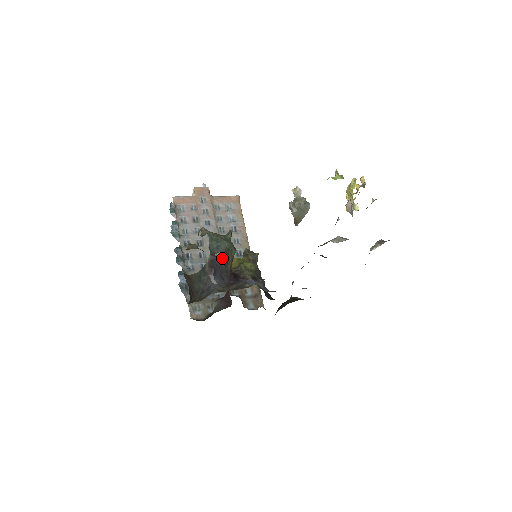
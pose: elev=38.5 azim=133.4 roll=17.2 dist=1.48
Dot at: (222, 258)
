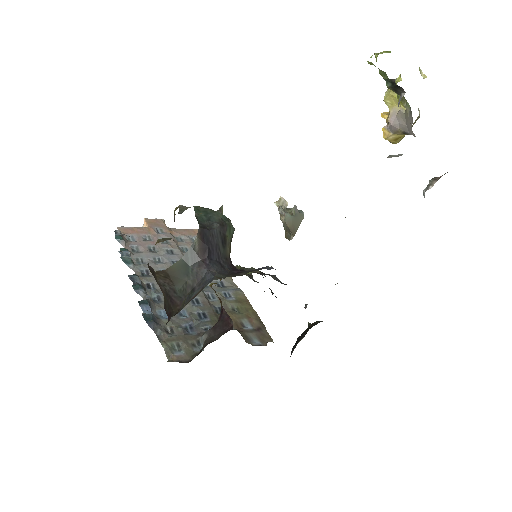
Dot at: (218, 233)
